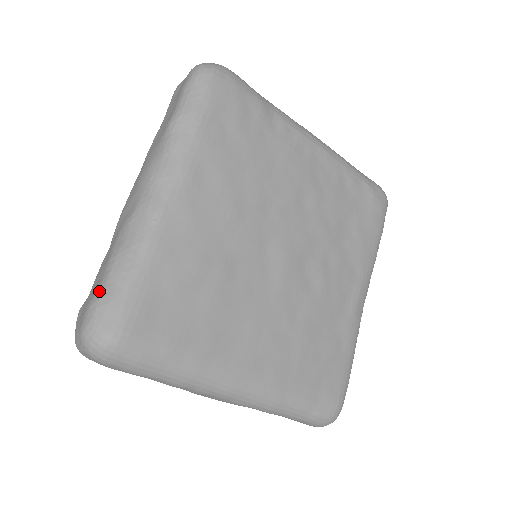
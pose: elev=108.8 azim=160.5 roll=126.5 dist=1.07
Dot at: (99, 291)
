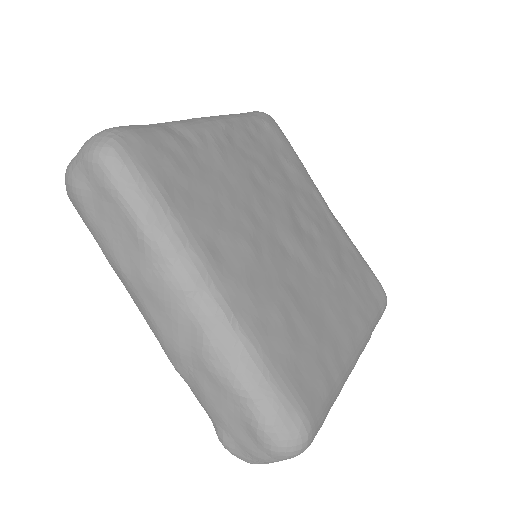
Dot at: (257, 415)
